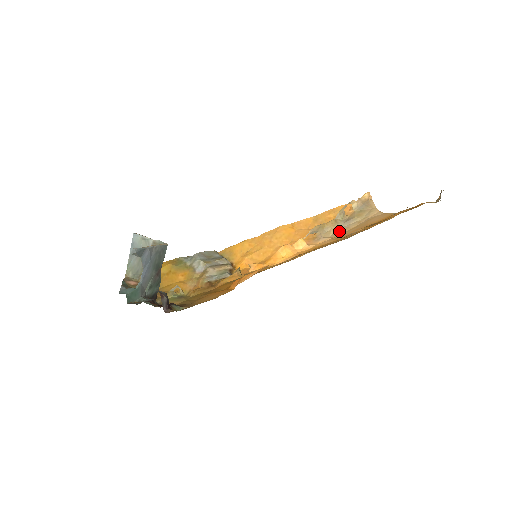
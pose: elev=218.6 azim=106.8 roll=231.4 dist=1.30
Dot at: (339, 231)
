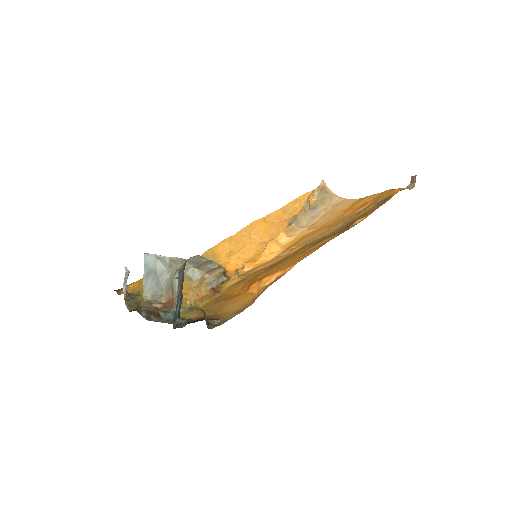
Dot at: (311, 220)
